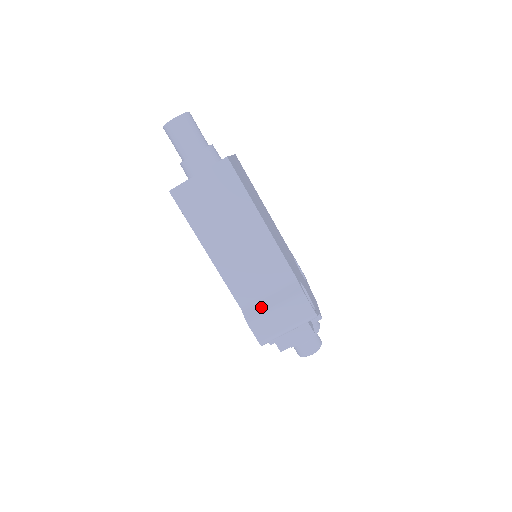
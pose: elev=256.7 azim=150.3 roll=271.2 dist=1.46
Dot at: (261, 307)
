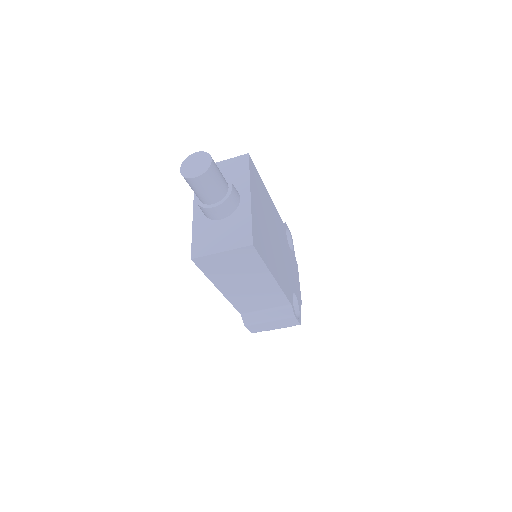
Dot at: (258, 318)
